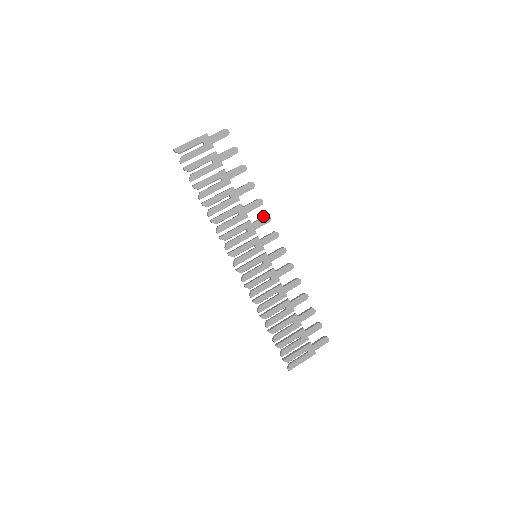
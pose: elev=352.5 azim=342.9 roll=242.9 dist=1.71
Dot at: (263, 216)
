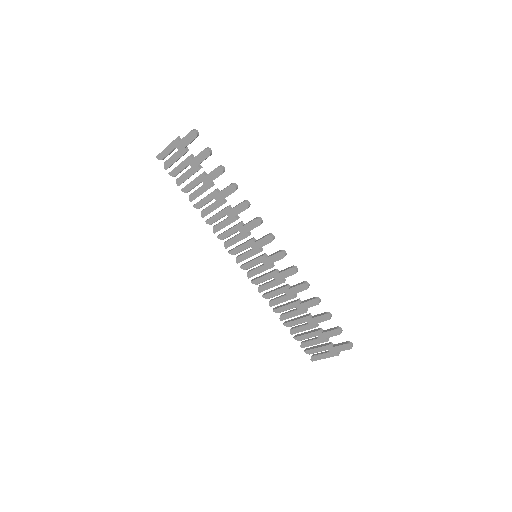
Dot at: occluded
